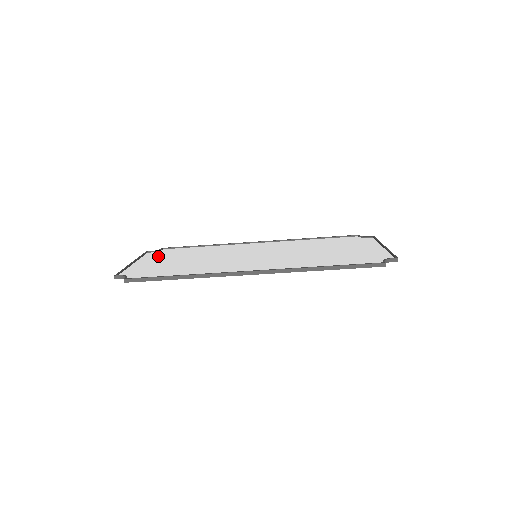
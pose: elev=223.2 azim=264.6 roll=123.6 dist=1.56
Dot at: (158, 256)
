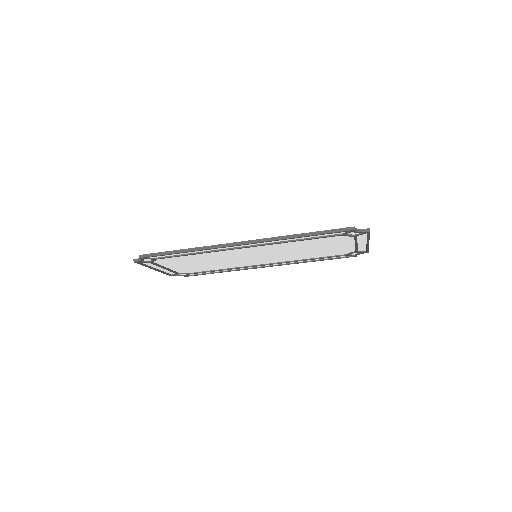
Dot at: (178, 270)
